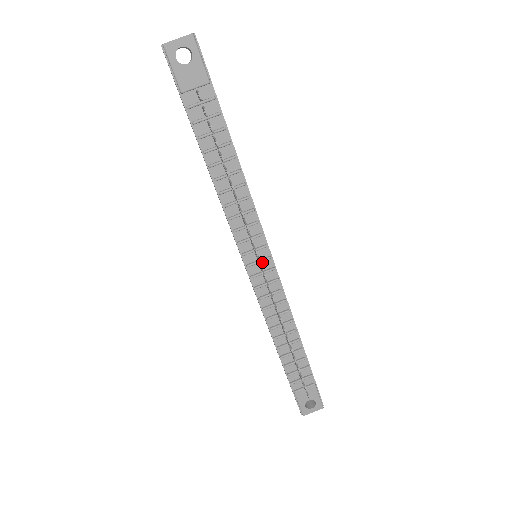
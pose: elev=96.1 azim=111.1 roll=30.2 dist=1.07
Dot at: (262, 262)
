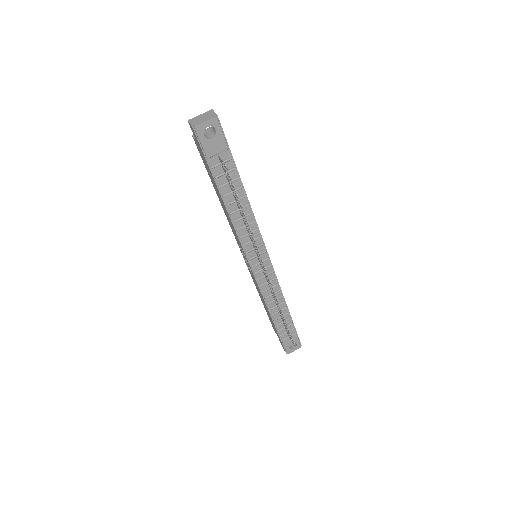
Dot at: occluded
